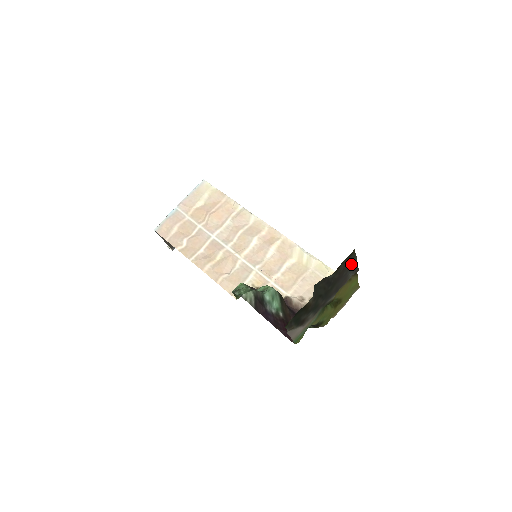
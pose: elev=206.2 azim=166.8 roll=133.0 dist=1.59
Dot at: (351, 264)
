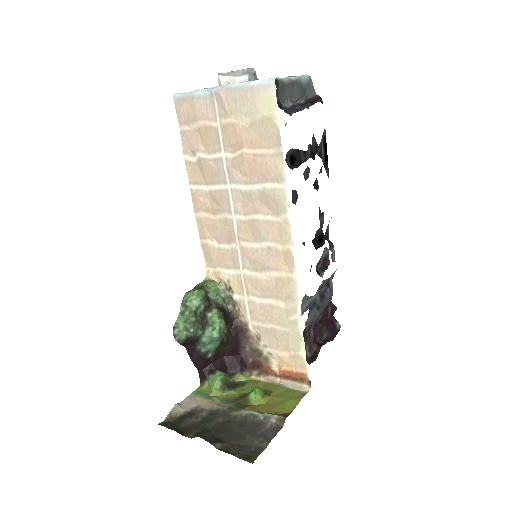
Dot at: (255, 447)
